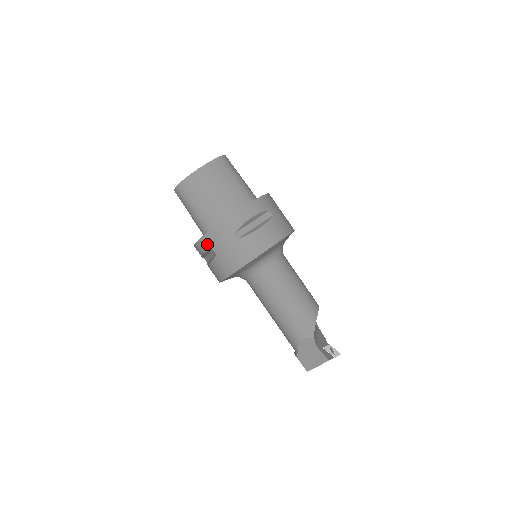
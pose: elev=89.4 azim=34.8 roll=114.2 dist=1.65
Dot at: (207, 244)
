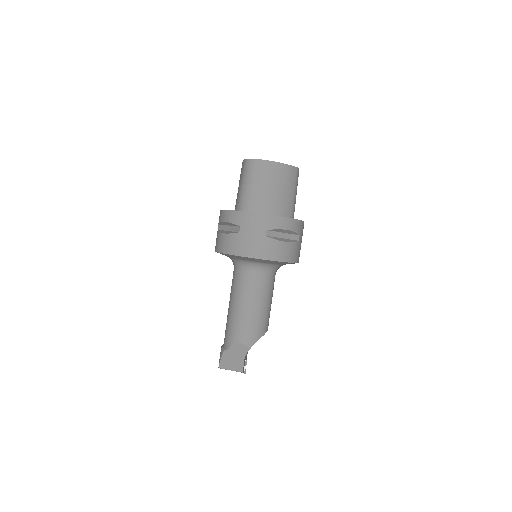
Dot at: (240, 219)
